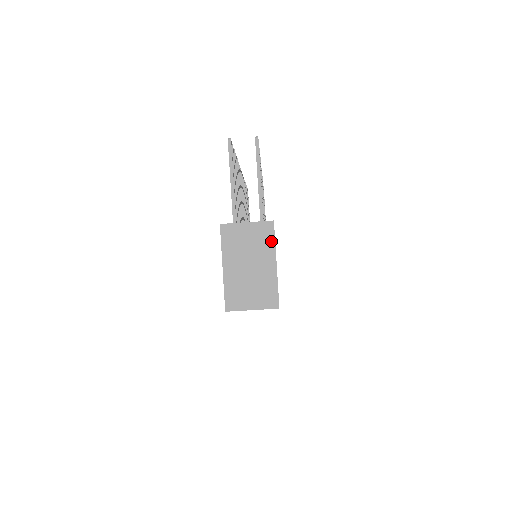
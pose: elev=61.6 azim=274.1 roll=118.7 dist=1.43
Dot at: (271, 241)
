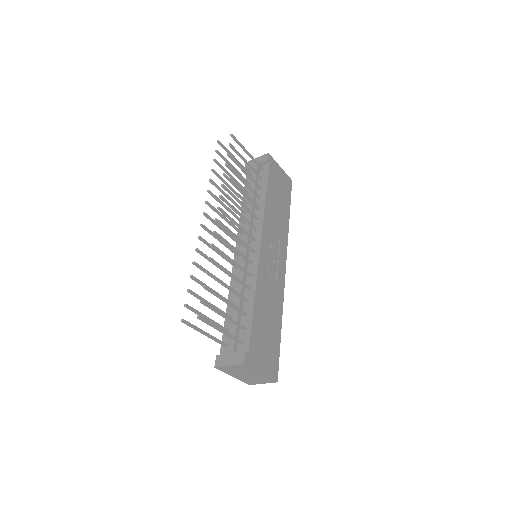
Dot at: (250, 369)
